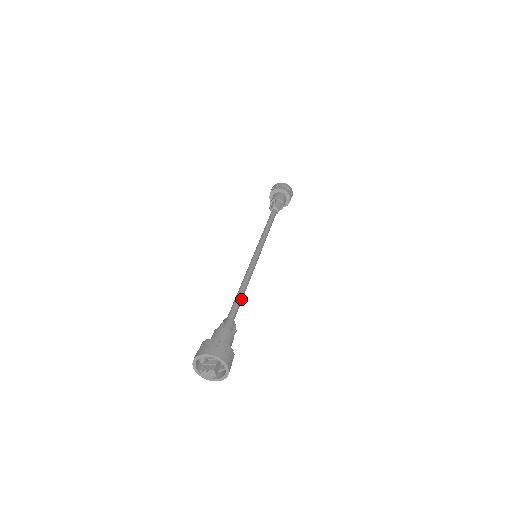
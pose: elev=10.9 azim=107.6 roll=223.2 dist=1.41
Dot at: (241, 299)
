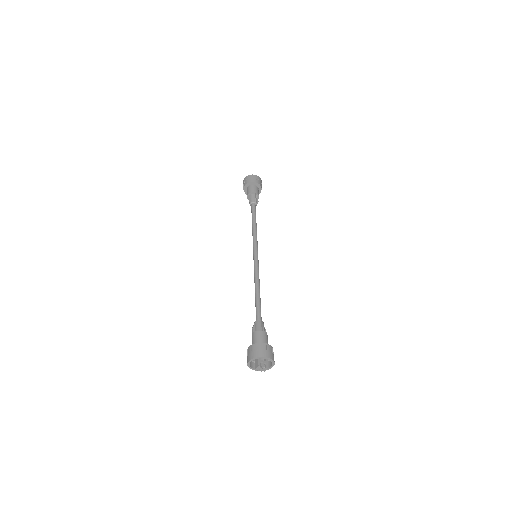
Dot at: (260, 301)
